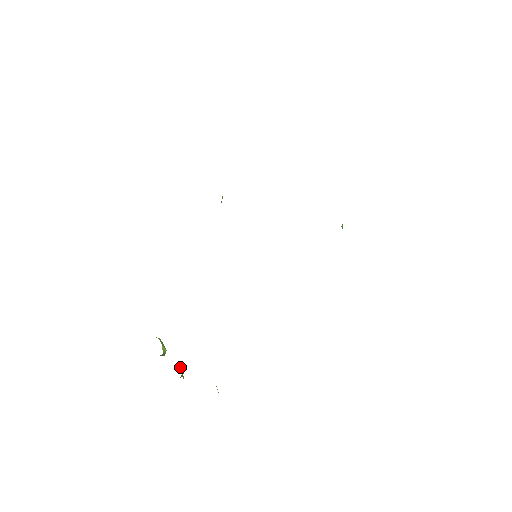
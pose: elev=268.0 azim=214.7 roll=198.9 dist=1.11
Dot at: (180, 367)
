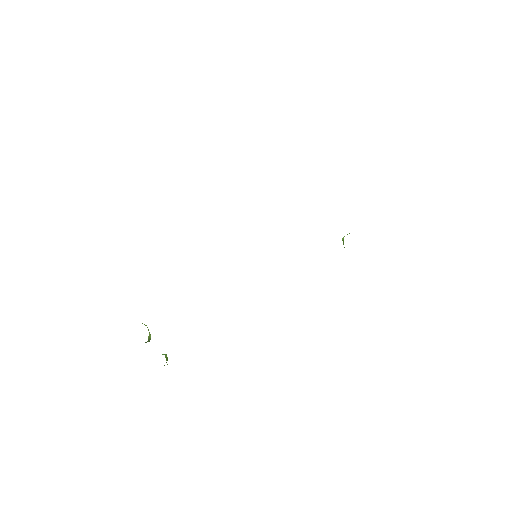
Dot at: occluded
